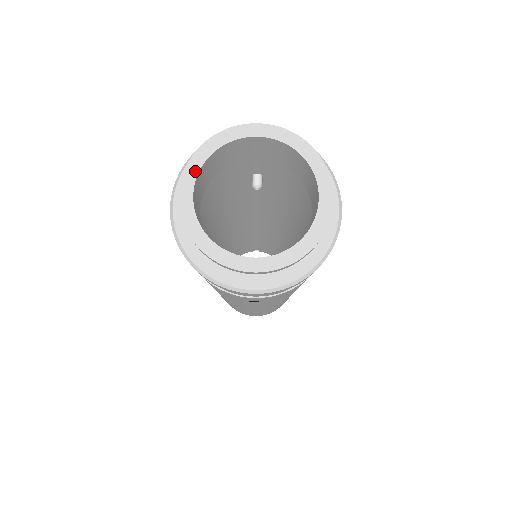
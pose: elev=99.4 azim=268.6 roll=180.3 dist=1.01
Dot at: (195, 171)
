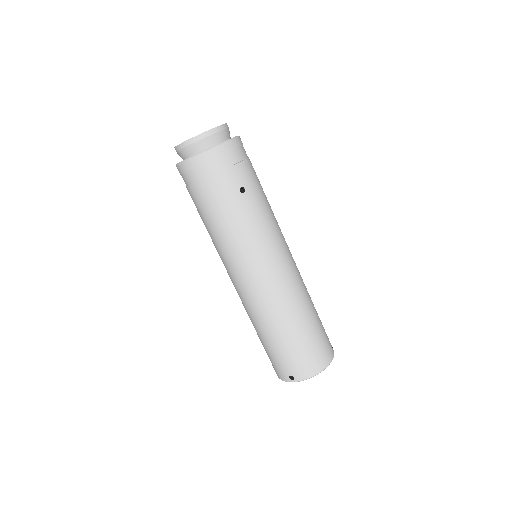
Dot at: occluded
